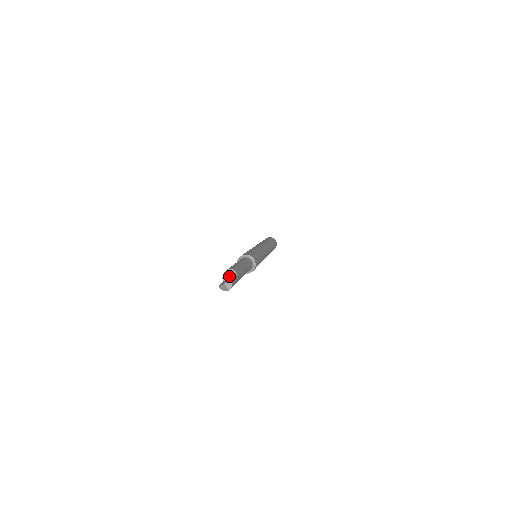
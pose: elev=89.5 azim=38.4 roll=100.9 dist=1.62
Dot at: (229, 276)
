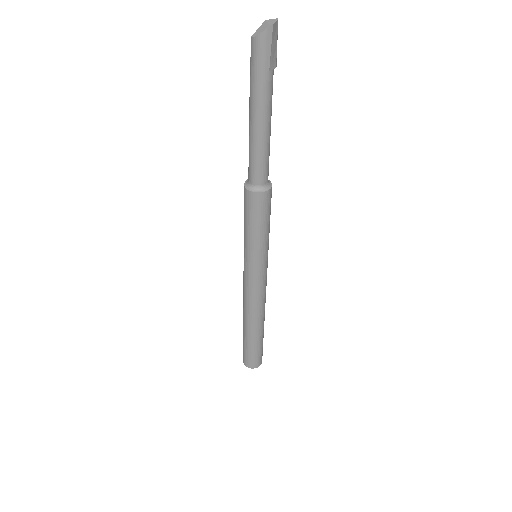
Dot at: occluded
